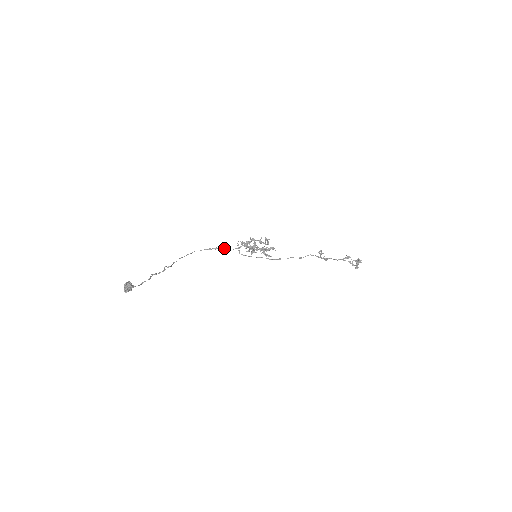
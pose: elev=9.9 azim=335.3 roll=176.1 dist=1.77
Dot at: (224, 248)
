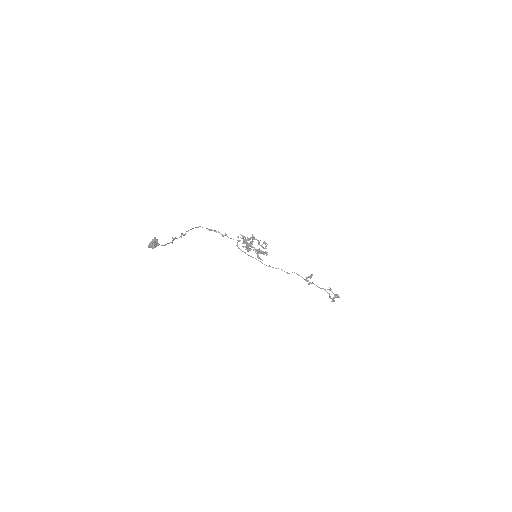
Dot at: (226, 235)
